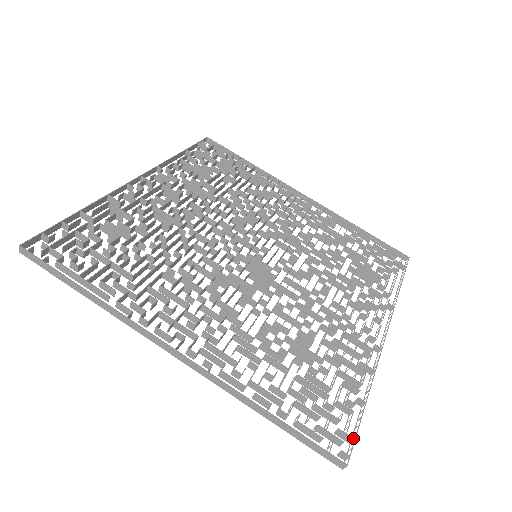
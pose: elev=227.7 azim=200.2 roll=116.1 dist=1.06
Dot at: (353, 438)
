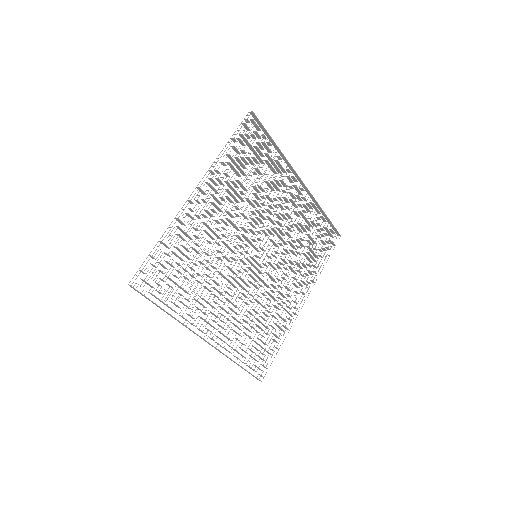
Dot at: occluded
